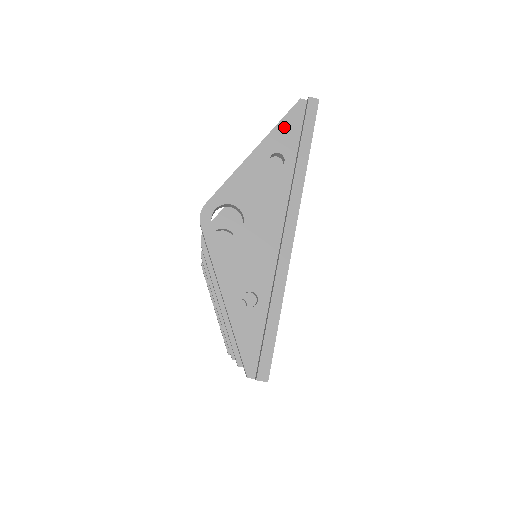
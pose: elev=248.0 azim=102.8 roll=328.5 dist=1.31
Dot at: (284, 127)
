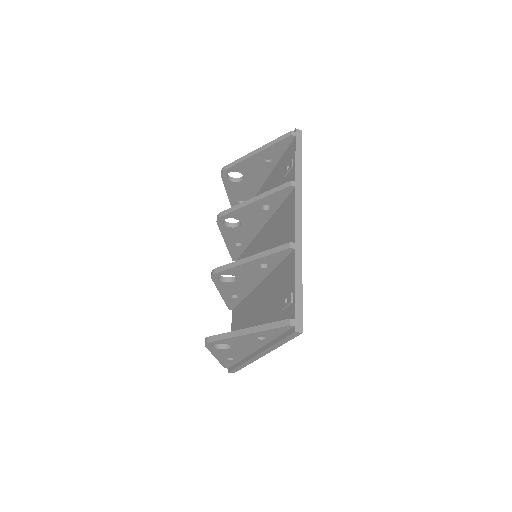
Dot at: (271, 331)
